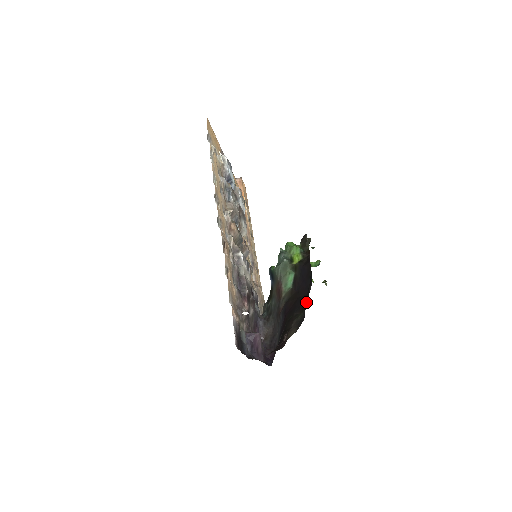
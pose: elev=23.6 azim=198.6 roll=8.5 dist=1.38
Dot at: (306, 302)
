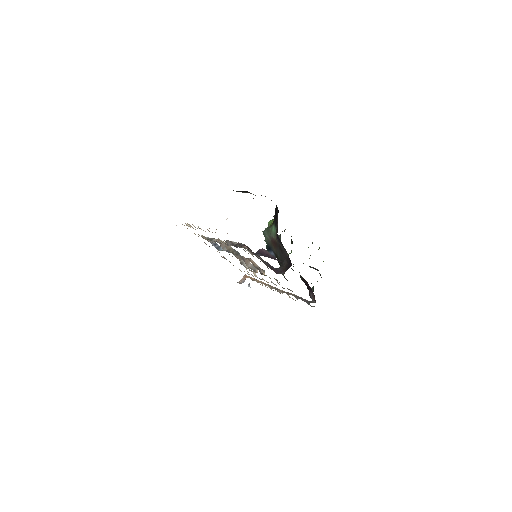
Dot at: occluded
